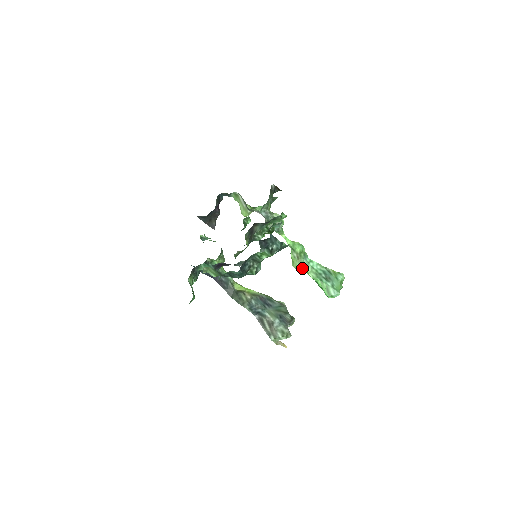
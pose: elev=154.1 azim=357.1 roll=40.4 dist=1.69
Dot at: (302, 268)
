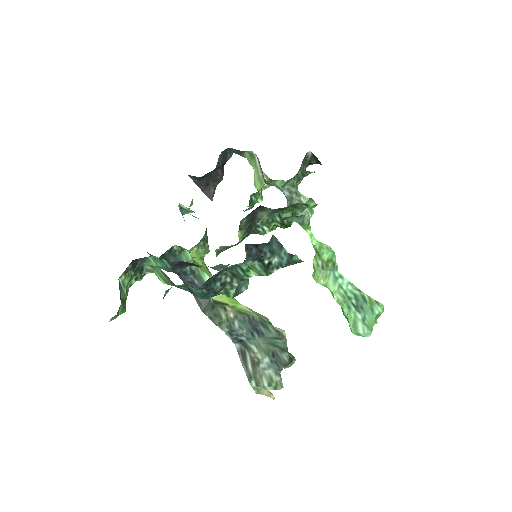
Dot at: (325, 283)
